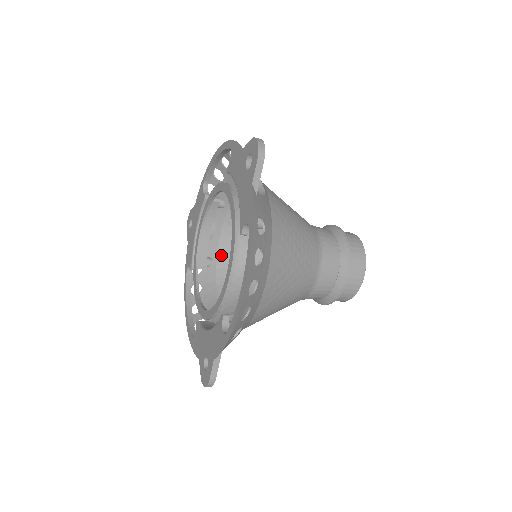
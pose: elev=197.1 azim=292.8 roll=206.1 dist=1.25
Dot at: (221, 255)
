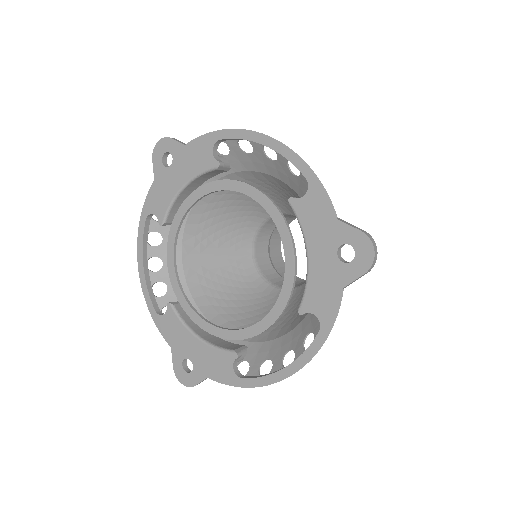
Dot at: (196, 210)
